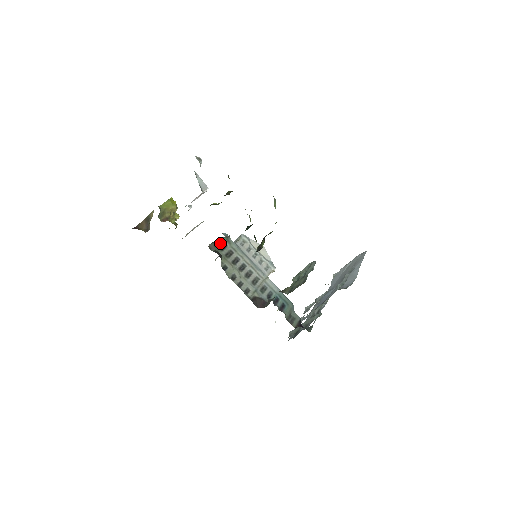
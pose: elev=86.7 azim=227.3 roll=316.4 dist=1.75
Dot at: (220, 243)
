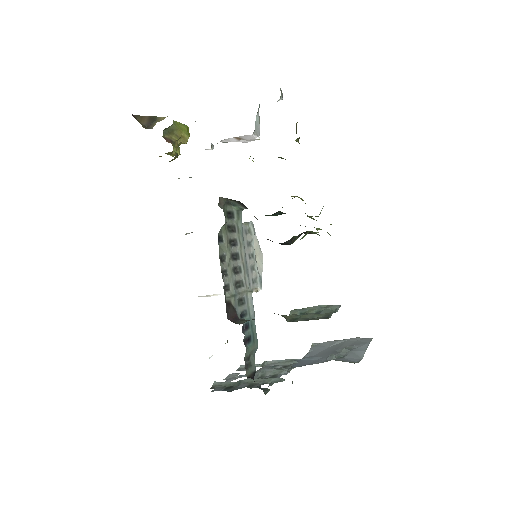
Dot at: (230, 208)
